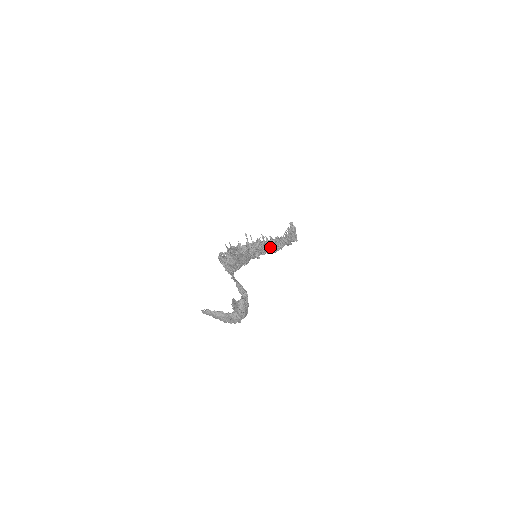
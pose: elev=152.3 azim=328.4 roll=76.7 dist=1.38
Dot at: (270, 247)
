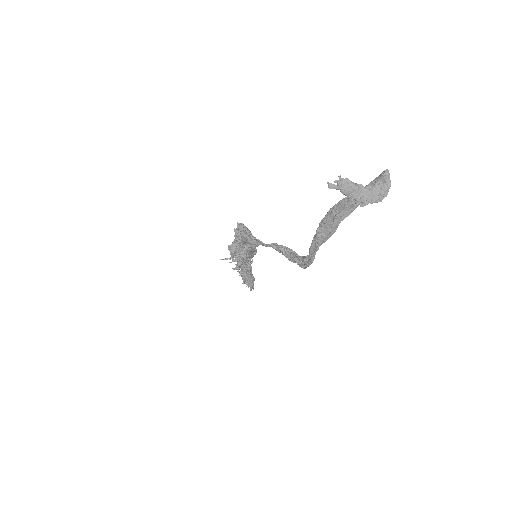
Dot at: occluded
